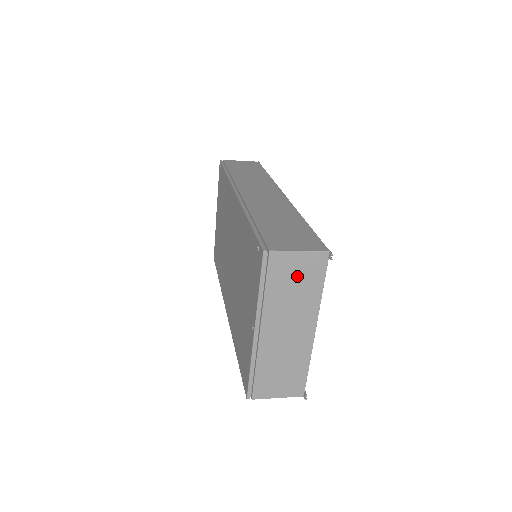
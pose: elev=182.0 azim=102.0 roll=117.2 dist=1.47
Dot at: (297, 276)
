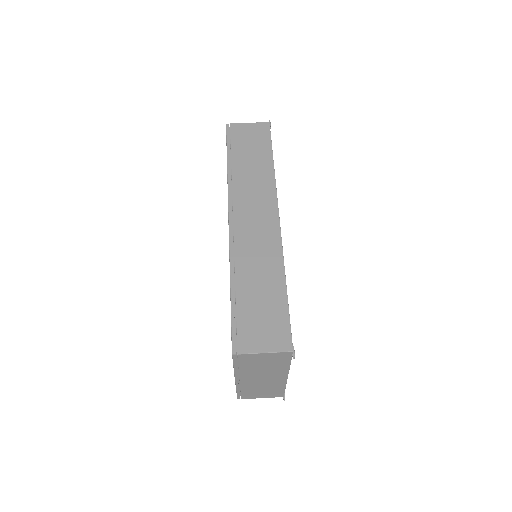
Dot at: (265, 361)
